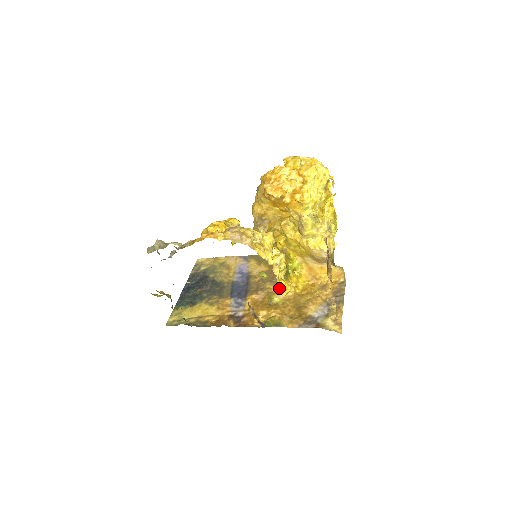
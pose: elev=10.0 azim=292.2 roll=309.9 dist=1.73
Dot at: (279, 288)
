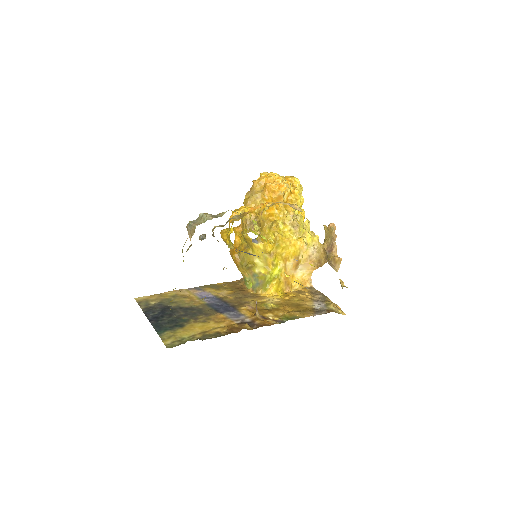
Dot at: (262, 299)
